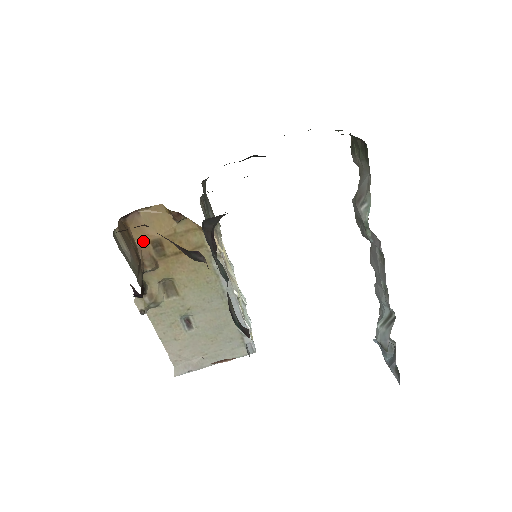
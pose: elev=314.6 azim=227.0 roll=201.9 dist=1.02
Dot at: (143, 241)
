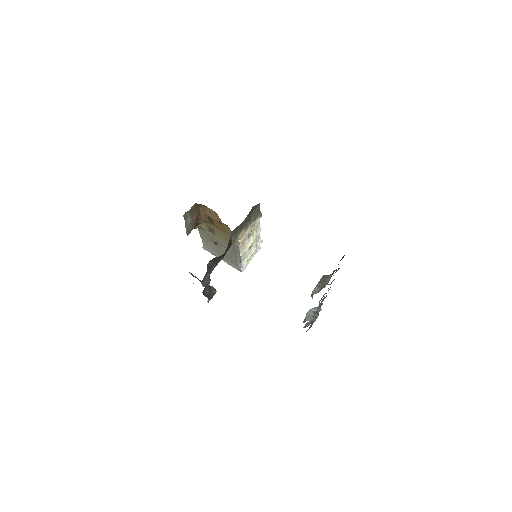
Dot at: (204, 213)
